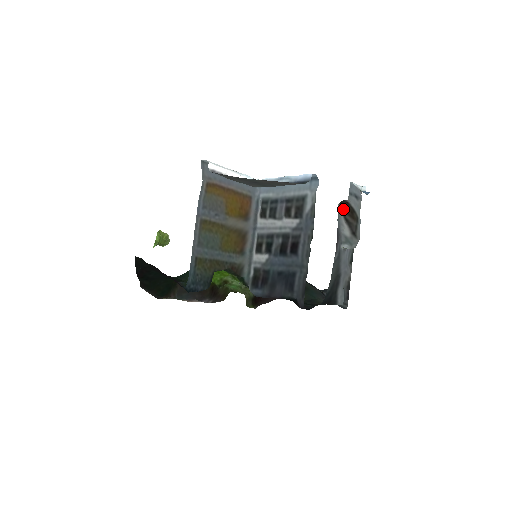
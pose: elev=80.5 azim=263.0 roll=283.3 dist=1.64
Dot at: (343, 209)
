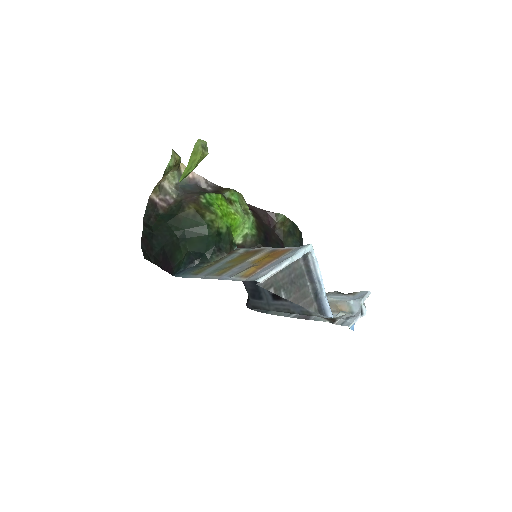
Dot at: (328, 319)
